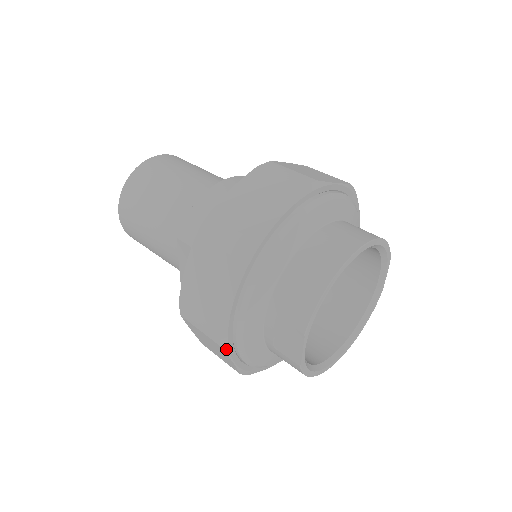
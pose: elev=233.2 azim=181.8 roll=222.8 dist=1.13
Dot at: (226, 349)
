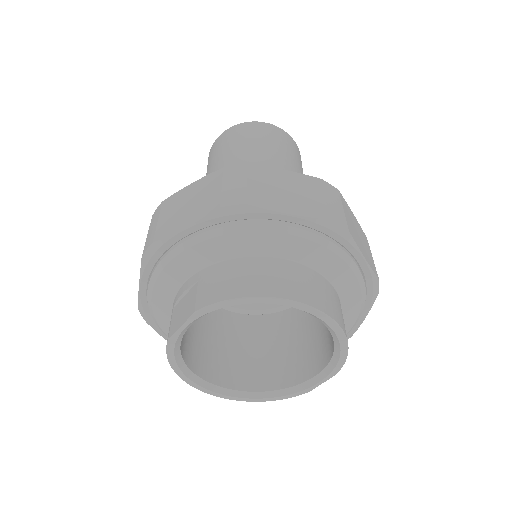
Dot at: (143, 265)
